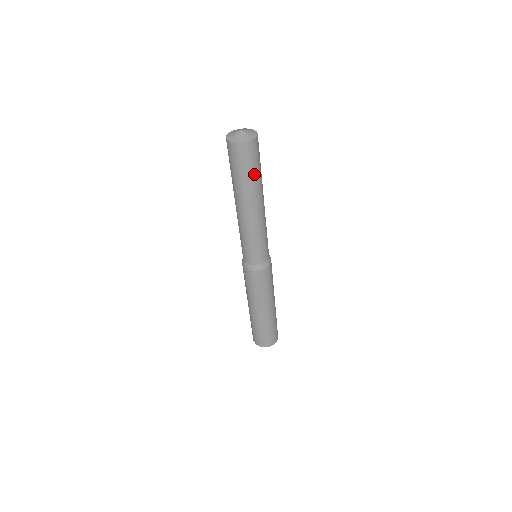
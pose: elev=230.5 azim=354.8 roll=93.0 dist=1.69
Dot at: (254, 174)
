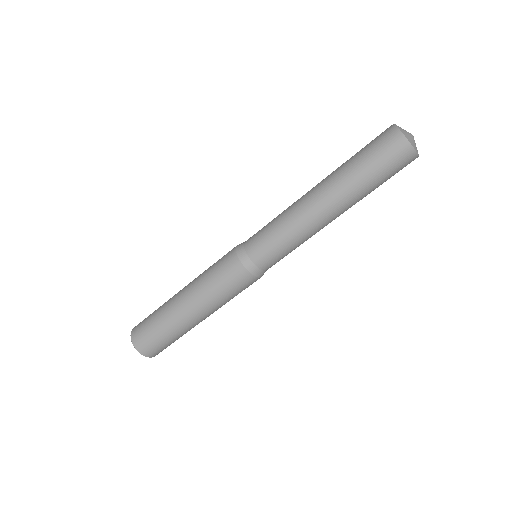
Dot at: occluded
